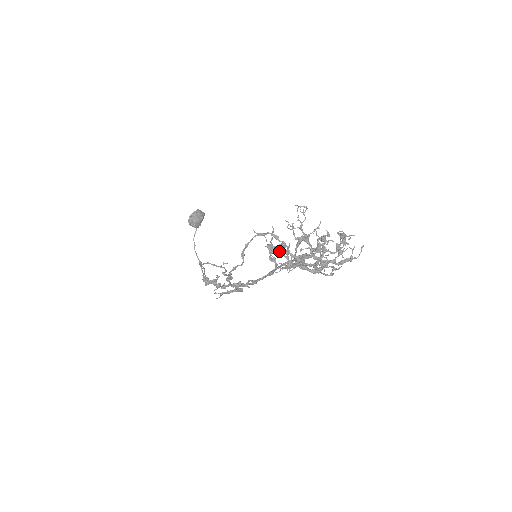
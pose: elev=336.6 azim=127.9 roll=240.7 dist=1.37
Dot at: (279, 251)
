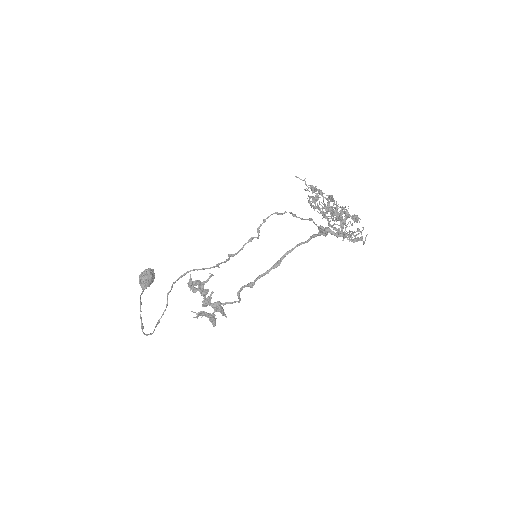
Dot at: (321, 191)
